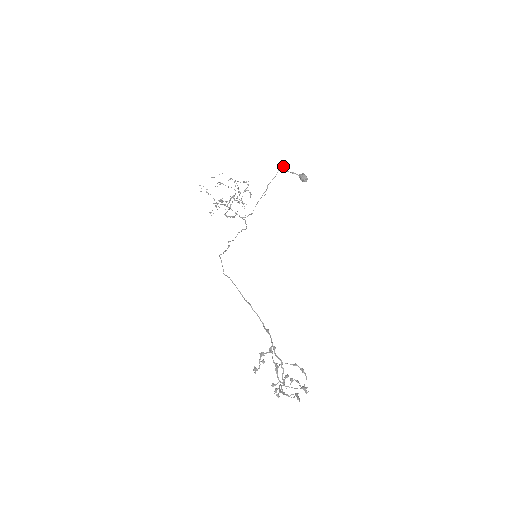
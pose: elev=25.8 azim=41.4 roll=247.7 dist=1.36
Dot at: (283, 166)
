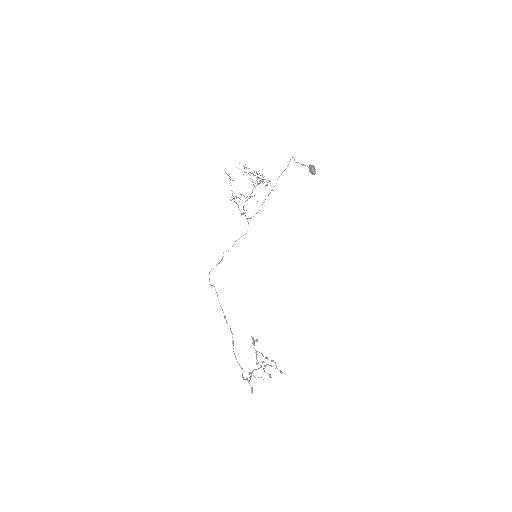
Dot at: (293, 157)
